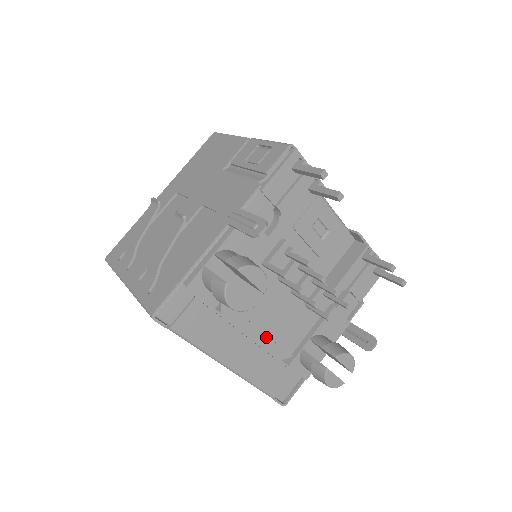
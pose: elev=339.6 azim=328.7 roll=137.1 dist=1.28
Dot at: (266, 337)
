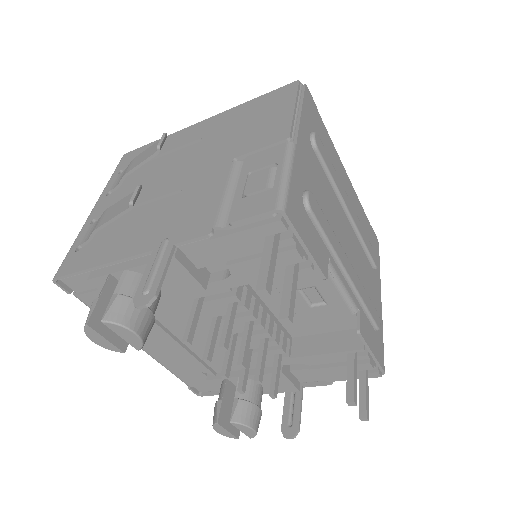
Dot at: (186, 351)
